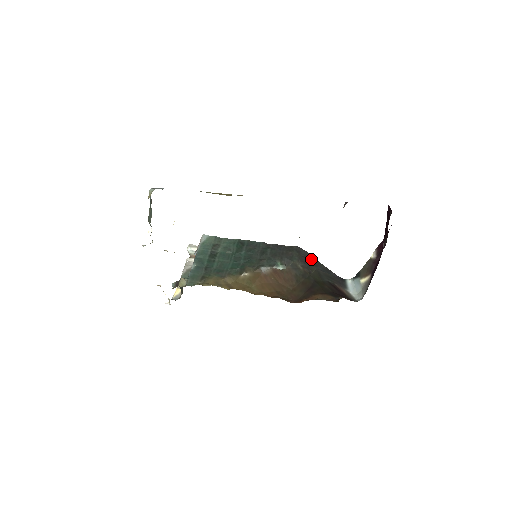
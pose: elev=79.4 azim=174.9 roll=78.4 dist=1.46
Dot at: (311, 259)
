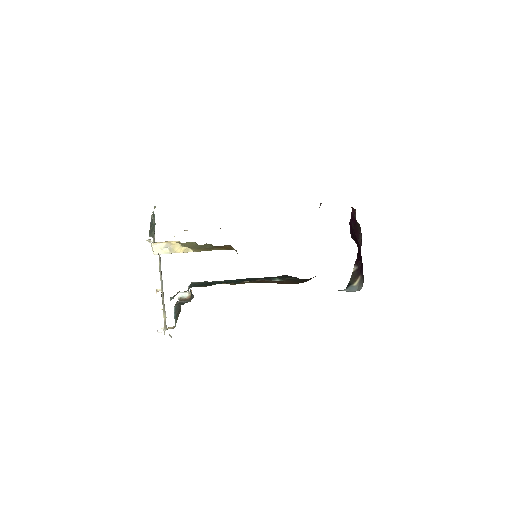
Dot at: occluded
